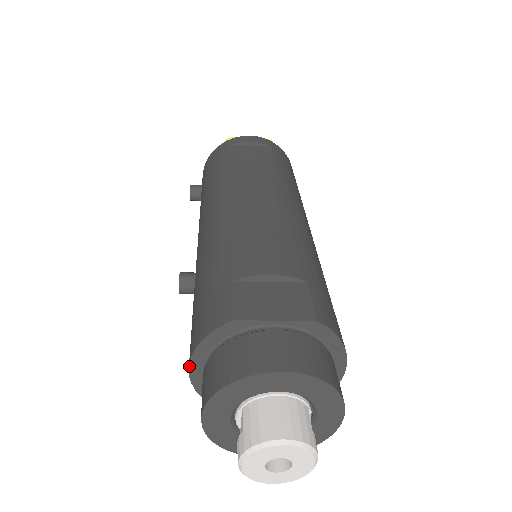
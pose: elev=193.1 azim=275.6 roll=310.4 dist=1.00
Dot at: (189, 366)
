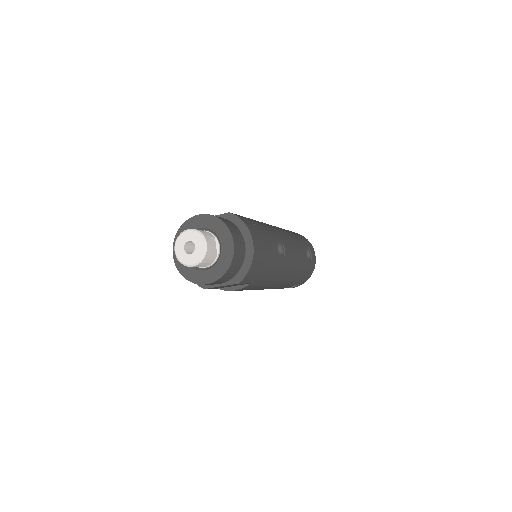
Dot at: occluded
